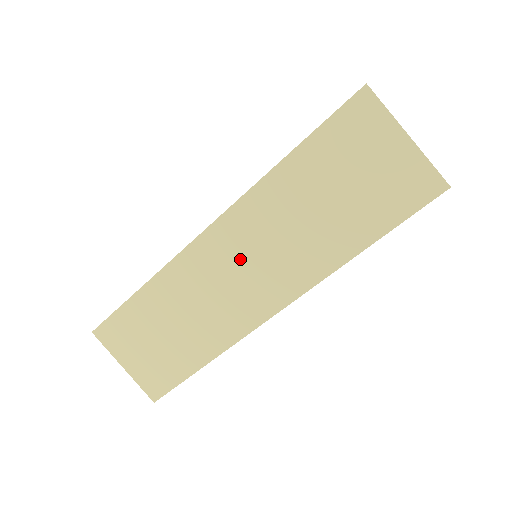
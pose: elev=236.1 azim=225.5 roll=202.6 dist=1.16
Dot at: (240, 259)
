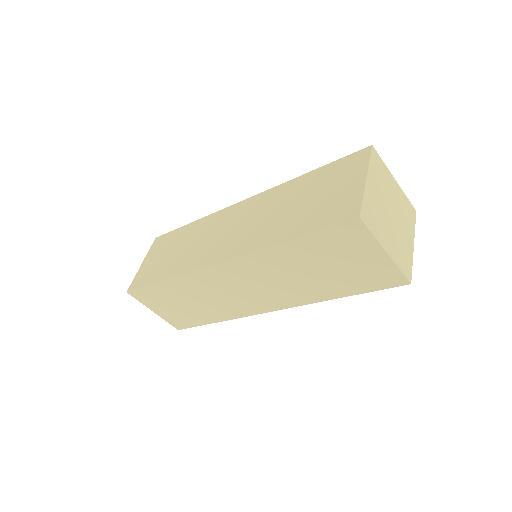
Dot at: (244, 283)
